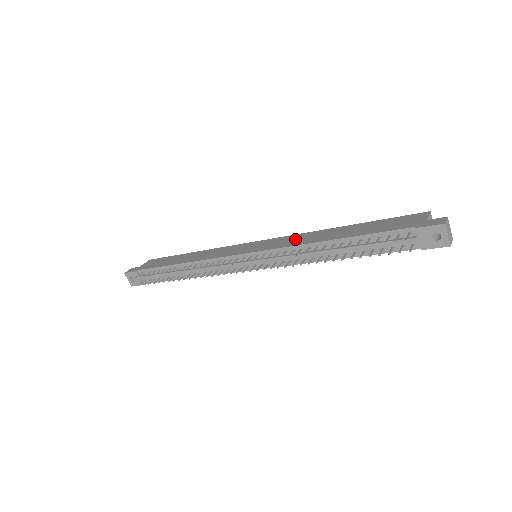
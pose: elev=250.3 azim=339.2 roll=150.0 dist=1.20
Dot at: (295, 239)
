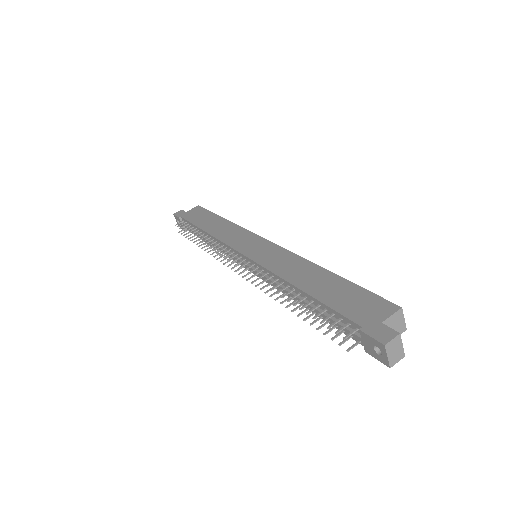
Dot at: (283, 261)
